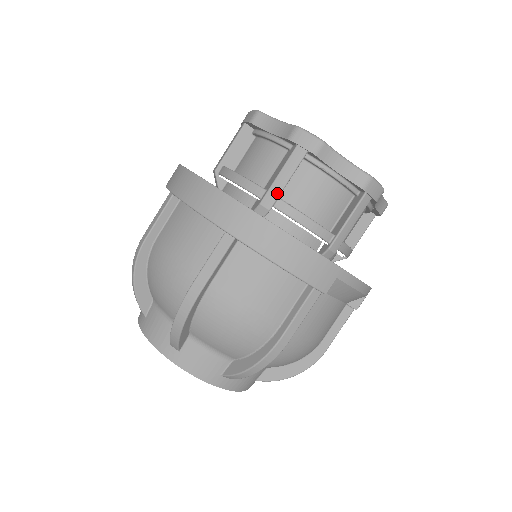
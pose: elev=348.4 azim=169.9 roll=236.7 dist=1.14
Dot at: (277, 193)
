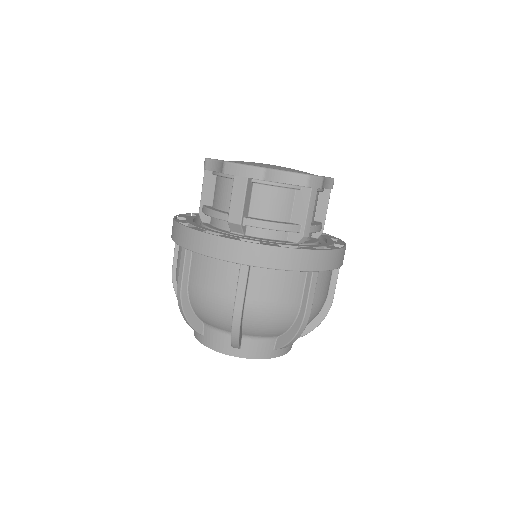
Dot at: (310, 224)
